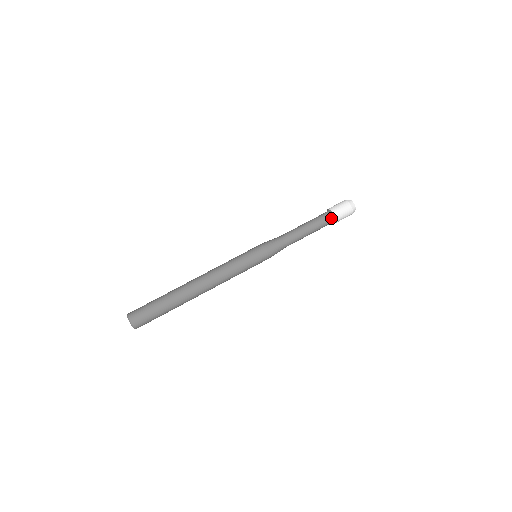
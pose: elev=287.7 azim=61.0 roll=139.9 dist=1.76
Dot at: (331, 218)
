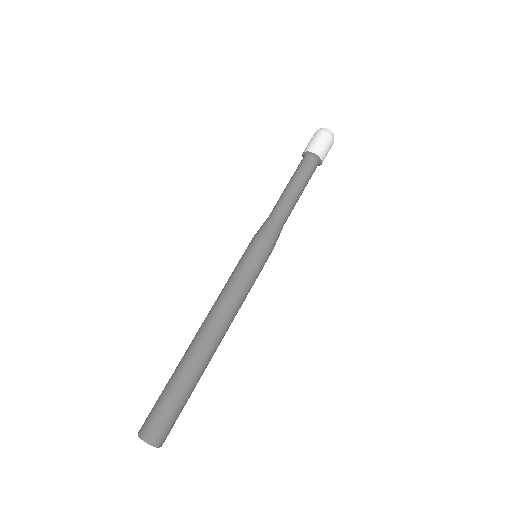
Dot at: (310, 157)
